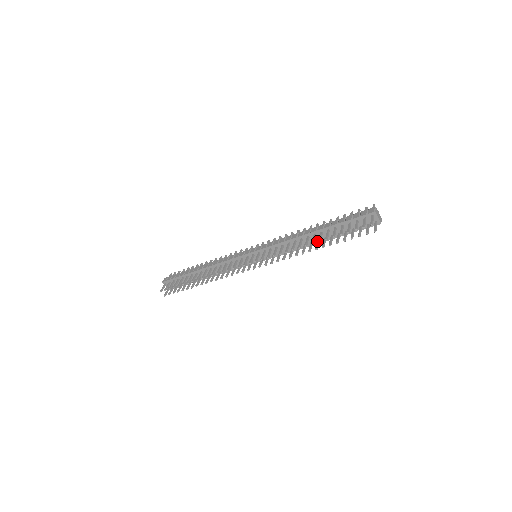
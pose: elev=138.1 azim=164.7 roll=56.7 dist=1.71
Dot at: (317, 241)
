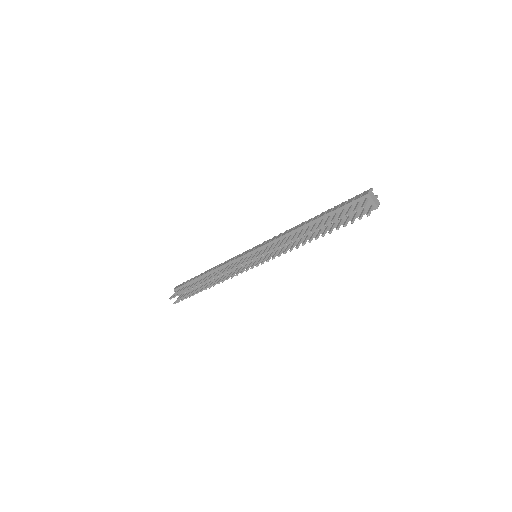
Dot at: (312, 234)
